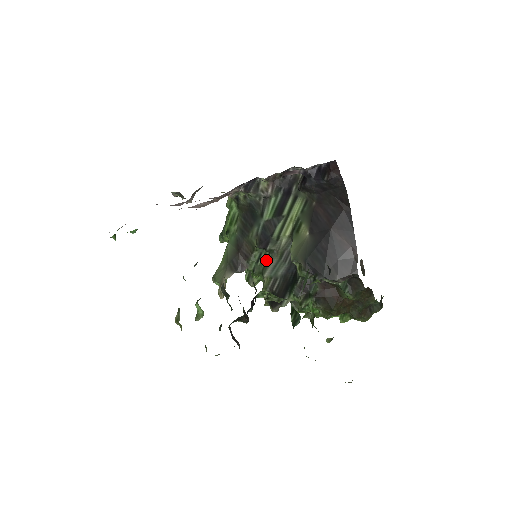
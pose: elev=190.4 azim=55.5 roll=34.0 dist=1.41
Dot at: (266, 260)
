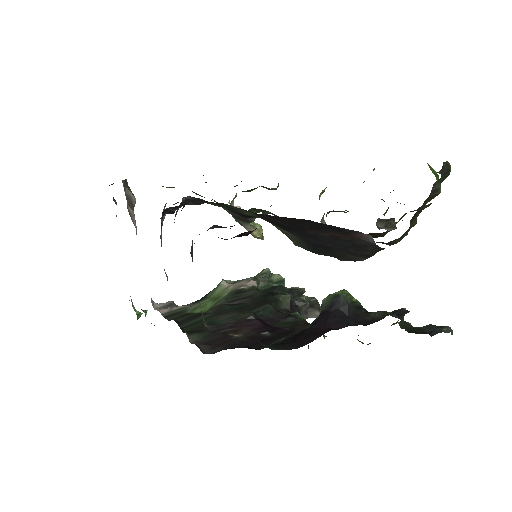
Dot at: occluded
